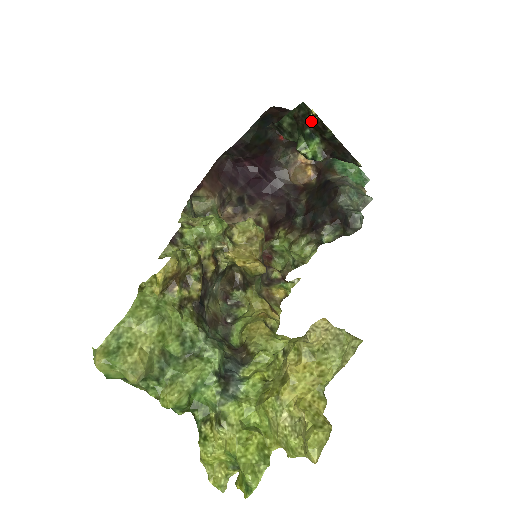
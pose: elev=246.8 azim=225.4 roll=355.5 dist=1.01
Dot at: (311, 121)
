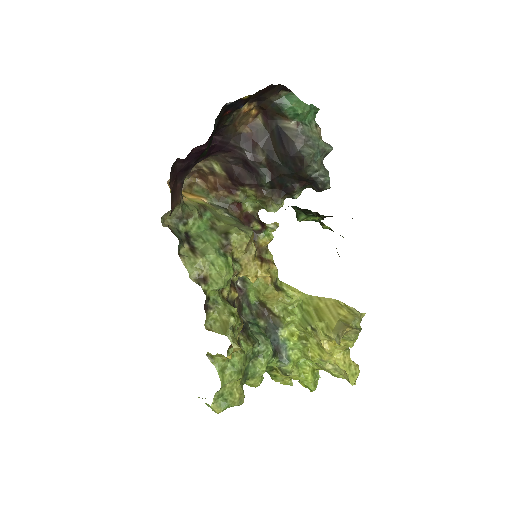
Dot at: (315, 212)
